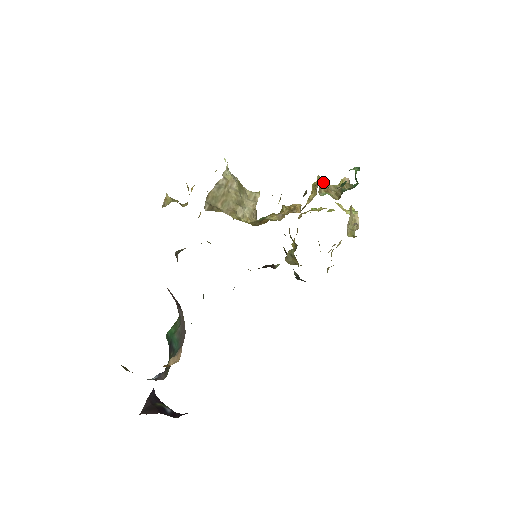
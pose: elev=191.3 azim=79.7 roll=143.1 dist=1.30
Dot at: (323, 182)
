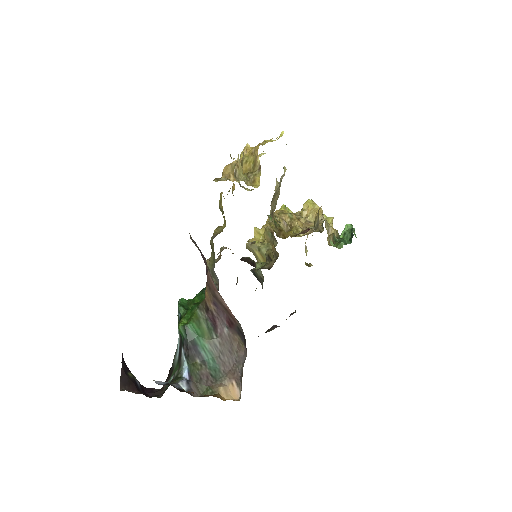
Dot at: occluded
